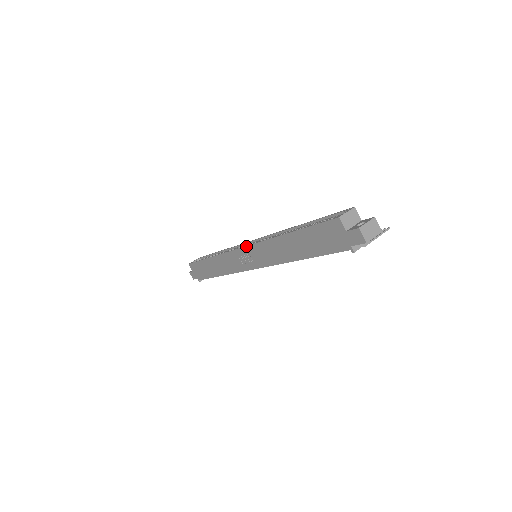
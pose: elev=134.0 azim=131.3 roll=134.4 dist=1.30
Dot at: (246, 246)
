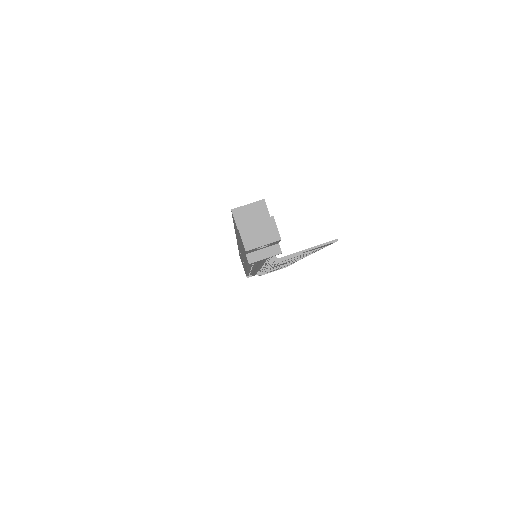
Dot at: occluded
